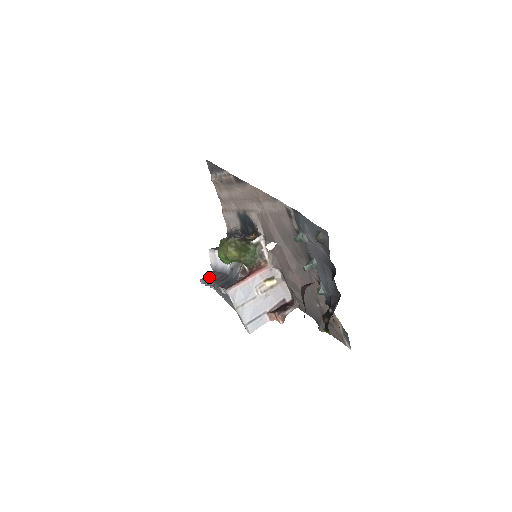
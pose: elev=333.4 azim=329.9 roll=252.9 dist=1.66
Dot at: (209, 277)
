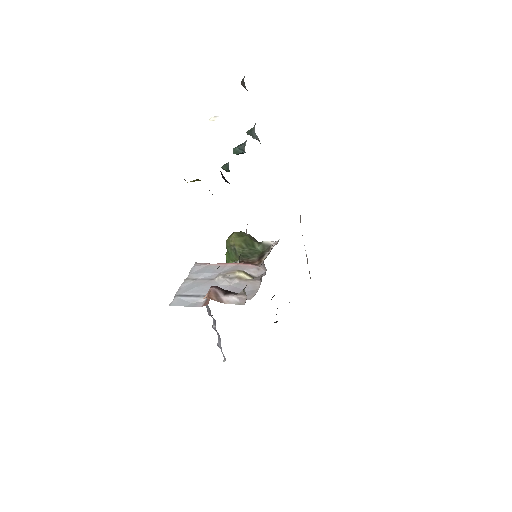
Dot at: occluded
